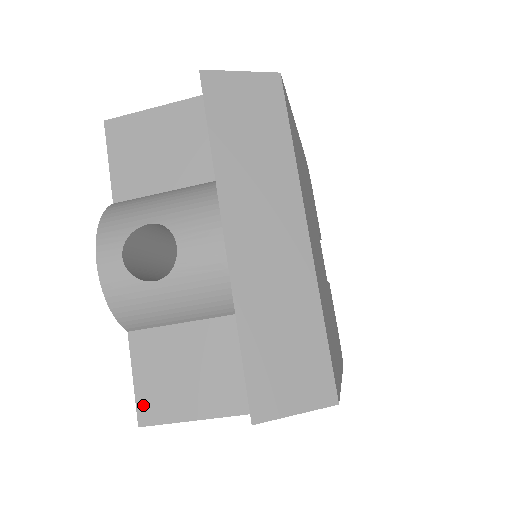
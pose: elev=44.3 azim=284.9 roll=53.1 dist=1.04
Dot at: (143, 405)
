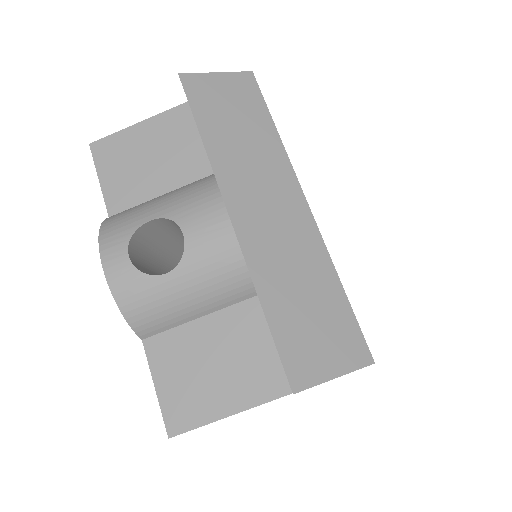
Dot at: (170, 413)
